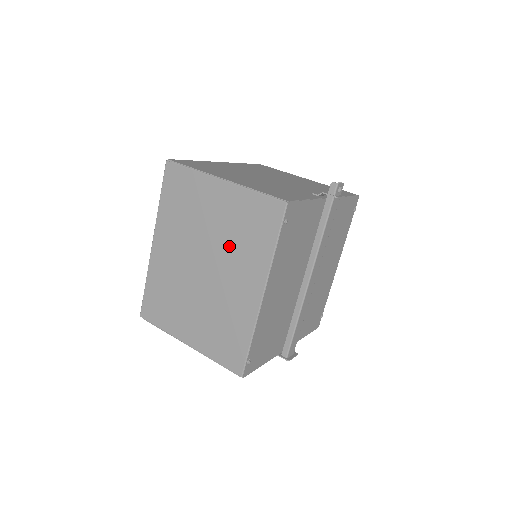
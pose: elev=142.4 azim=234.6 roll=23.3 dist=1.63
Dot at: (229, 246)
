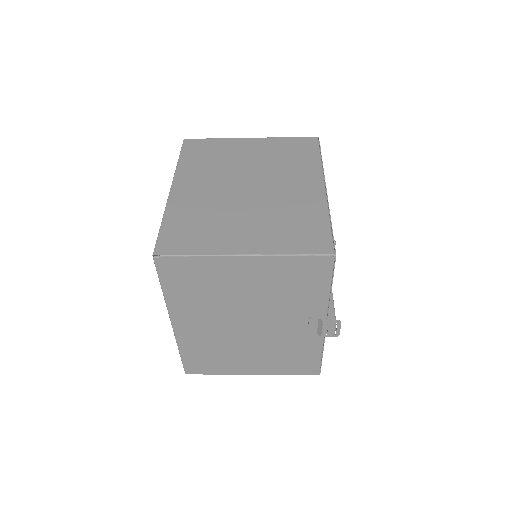
Dot at: (273, 168)
